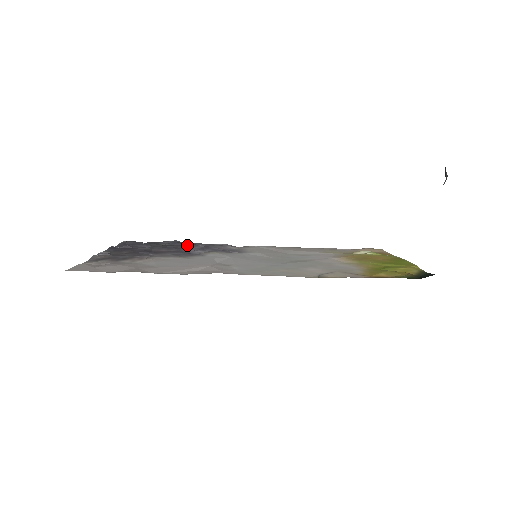
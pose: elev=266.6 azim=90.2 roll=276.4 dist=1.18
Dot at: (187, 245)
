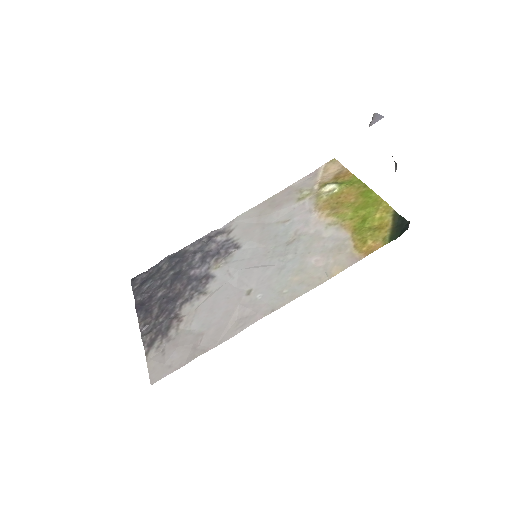
Dot at: (185, 259)
